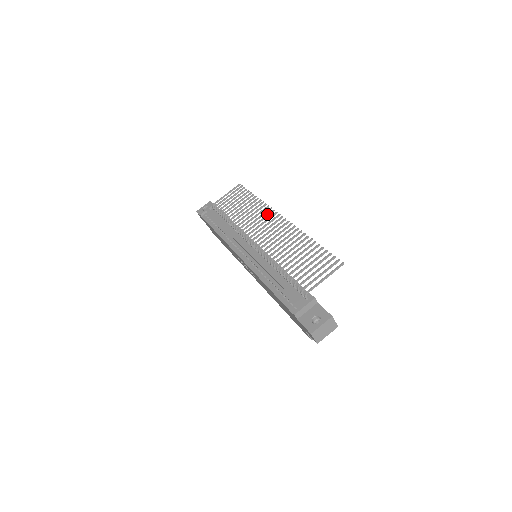
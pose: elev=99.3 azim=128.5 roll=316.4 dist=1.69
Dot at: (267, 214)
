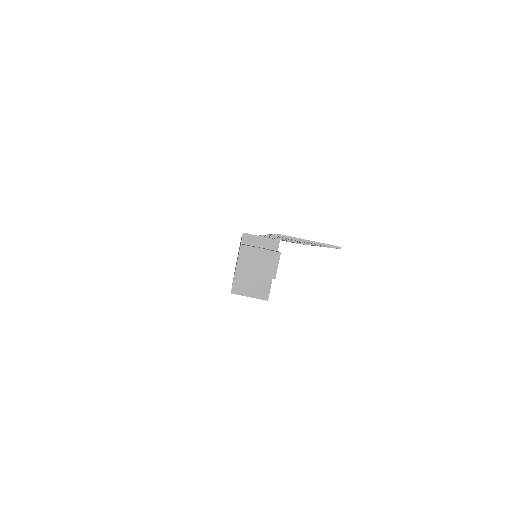
Dot at: occluded
